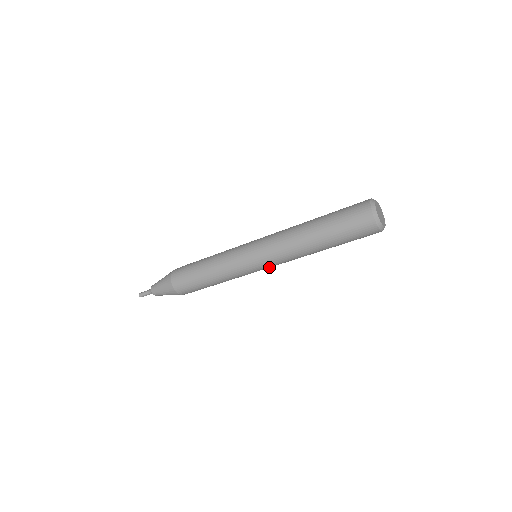
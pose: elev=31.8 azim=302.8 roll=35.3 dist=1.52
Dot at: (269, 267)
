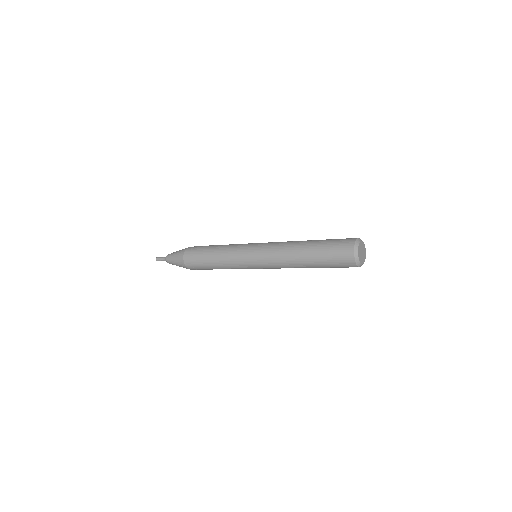
Dot at: occluded
